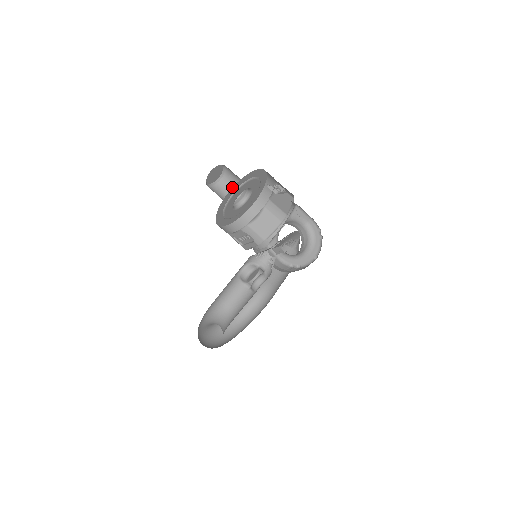
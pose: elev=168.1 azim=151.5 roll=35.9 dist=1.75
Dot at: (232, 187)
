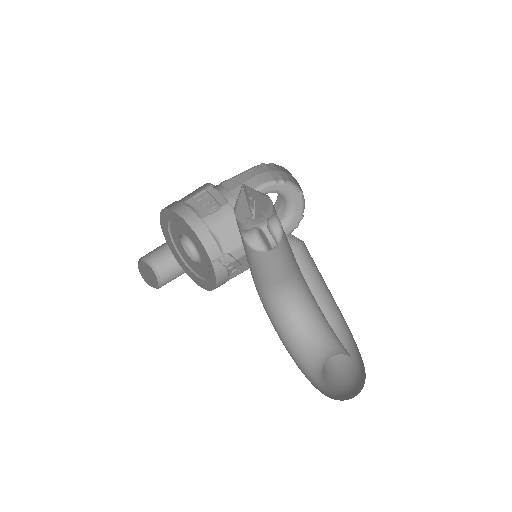
Dot at: (177, 273)
